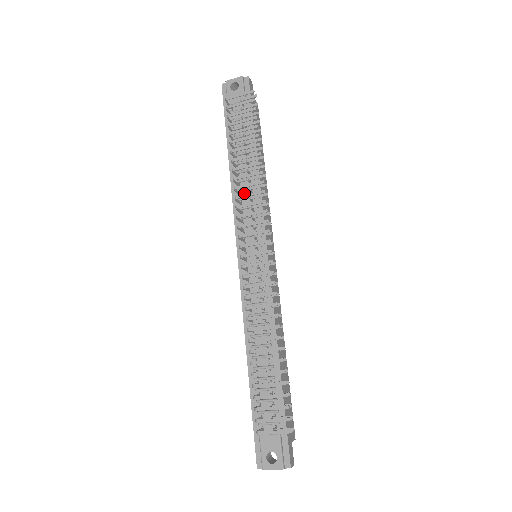
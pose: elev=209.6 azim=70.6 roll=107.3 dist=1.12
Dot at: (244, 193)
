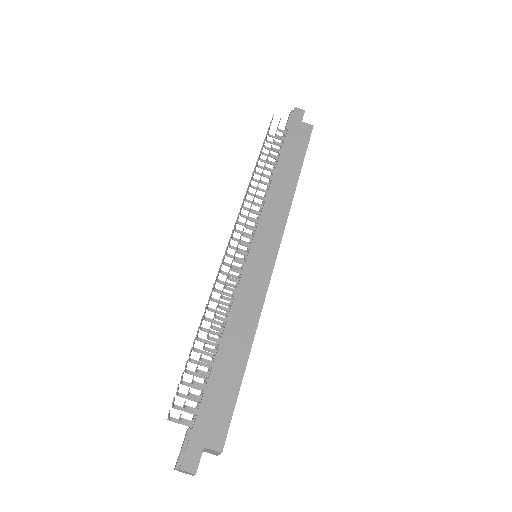
Dot at: occluded
